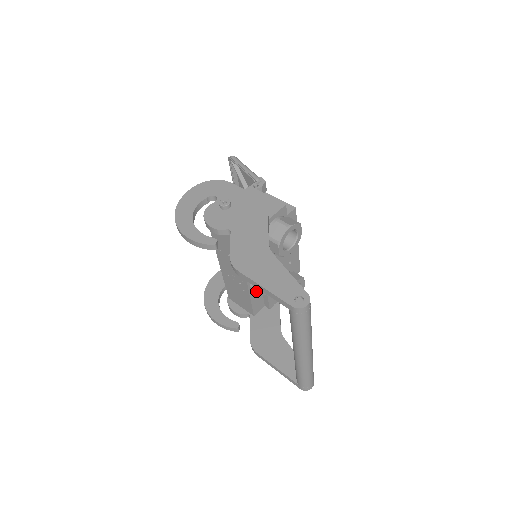
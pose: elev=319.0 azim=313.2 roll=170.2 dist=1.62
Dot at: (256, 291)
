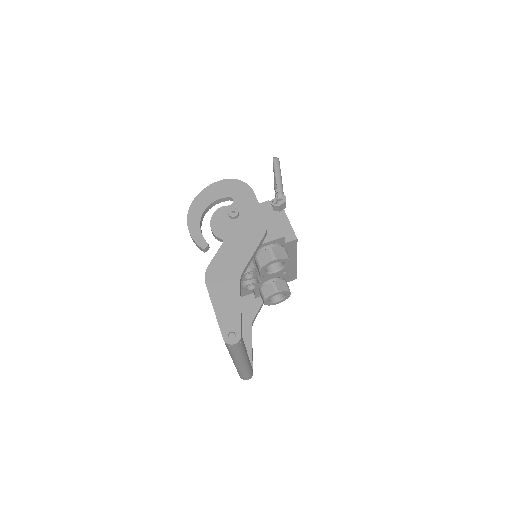
Dot at: occluded
